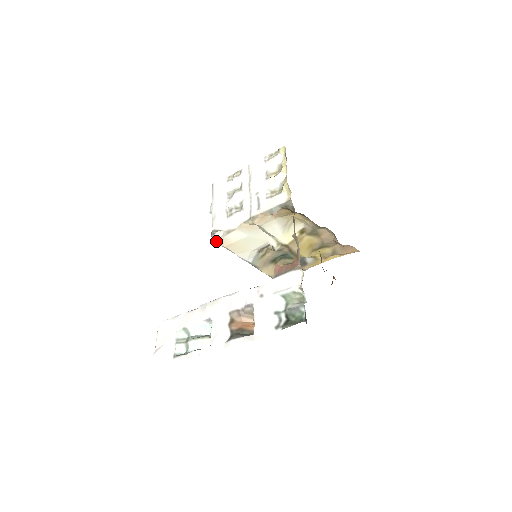
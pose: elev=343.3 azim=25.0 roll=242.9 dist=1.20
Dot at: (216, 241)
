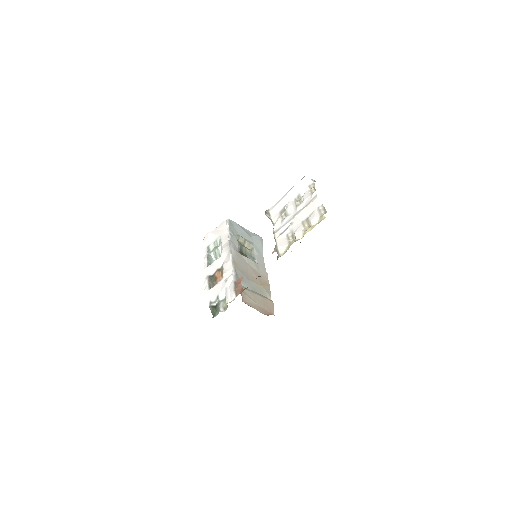
Dot at: occluded
